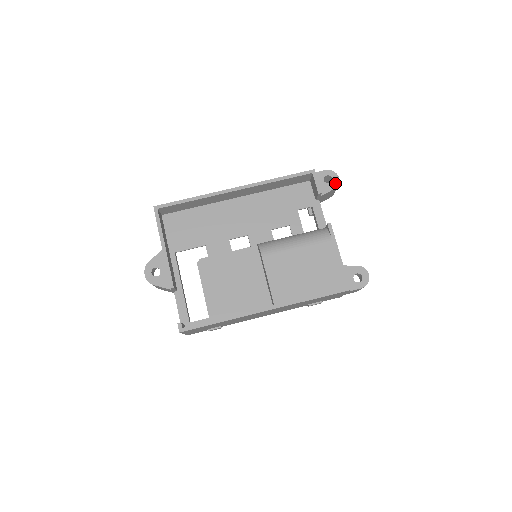
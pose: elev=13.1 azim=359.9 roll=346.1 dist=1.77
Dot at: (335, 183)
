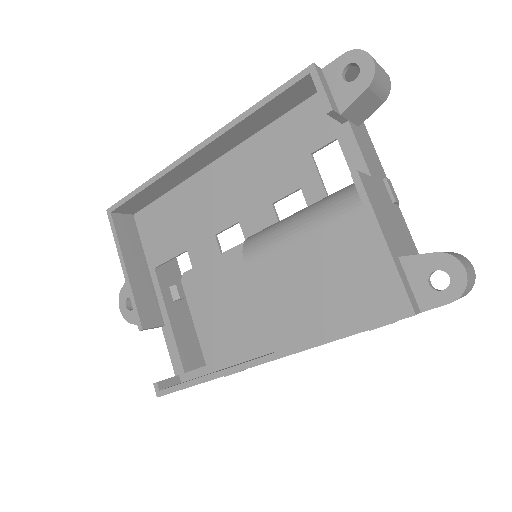
Dot at: (366, 75)
